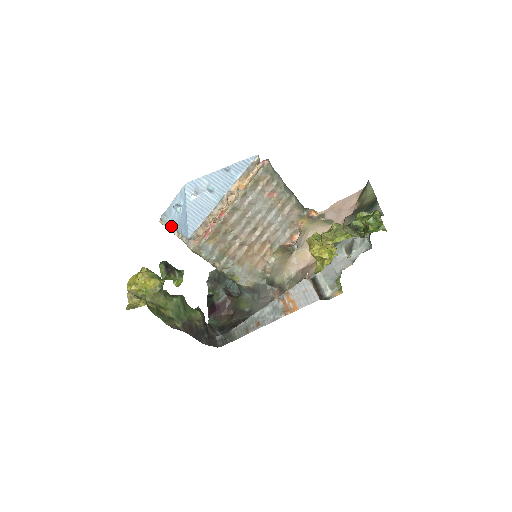
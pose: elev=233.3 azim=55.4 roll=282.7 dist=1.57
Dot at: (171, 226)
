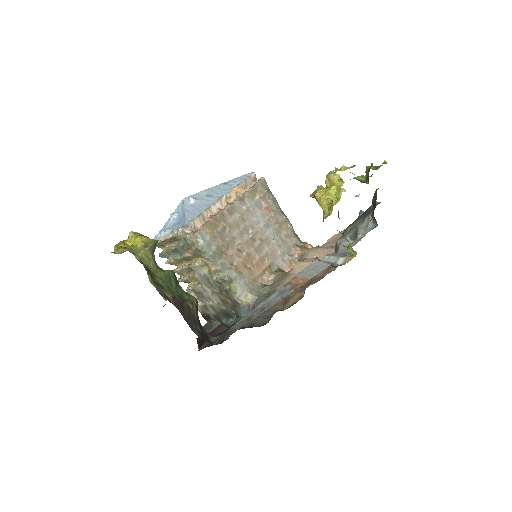
Dot at: (165, 235)
